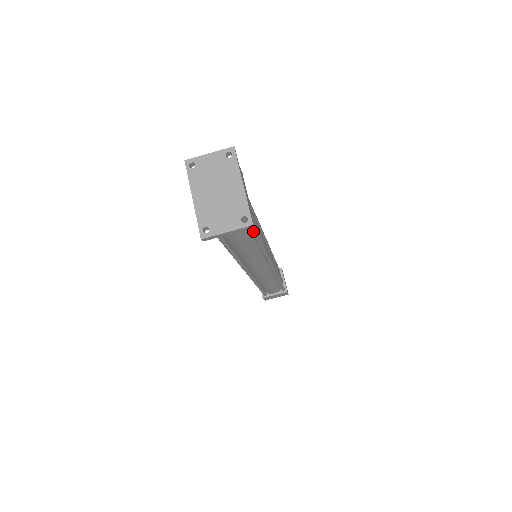
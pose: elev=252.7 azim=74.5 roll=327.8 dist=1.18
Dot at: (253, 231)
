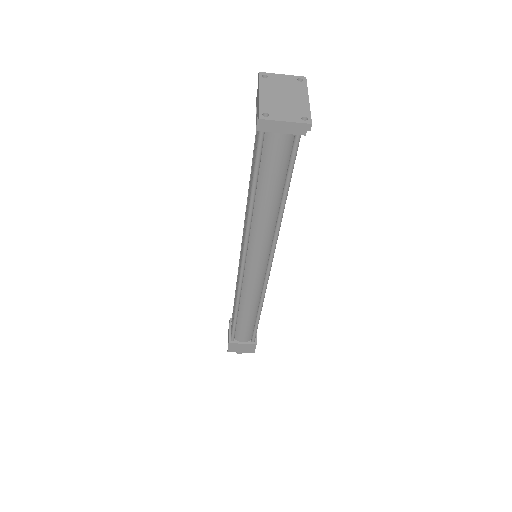
Dot at: (290, 172)
